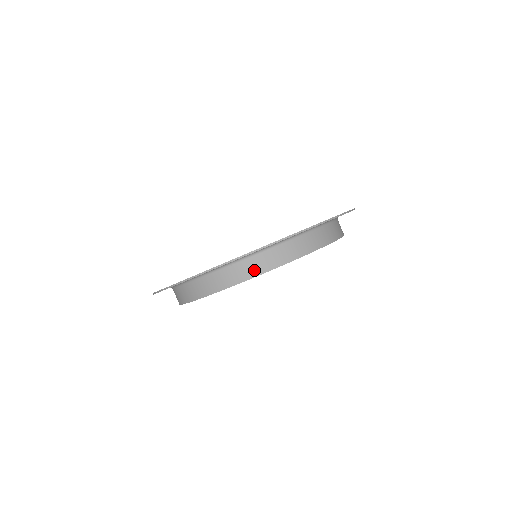
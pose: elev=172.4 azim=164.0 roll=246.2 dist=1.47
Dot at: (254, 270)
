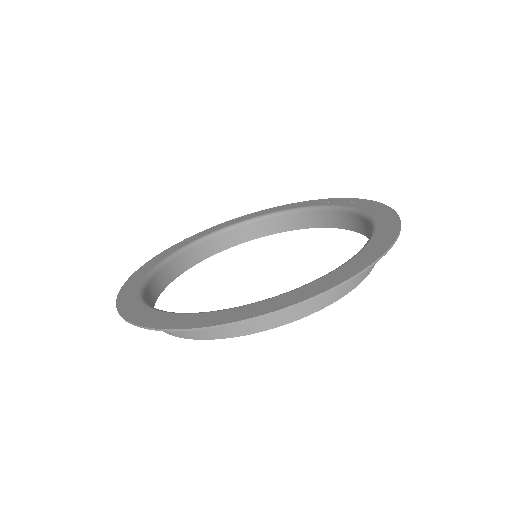
Dot at: occluded
